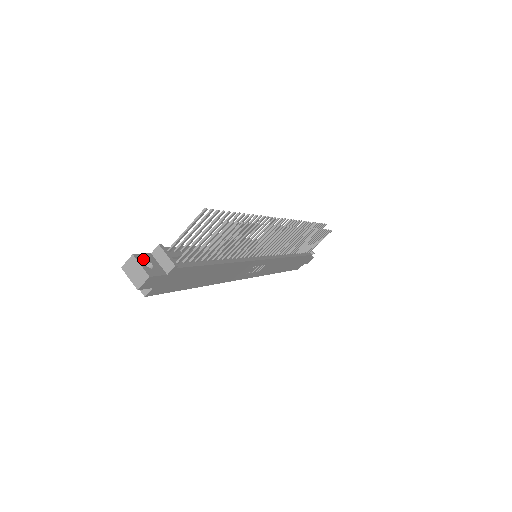
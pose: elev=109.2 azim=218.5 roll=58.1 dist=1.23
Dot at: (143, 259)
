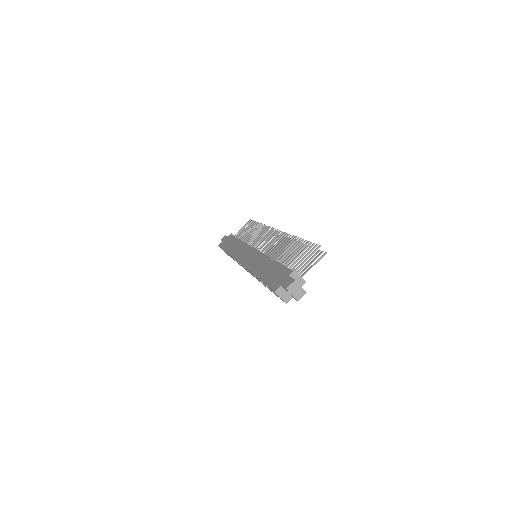
Dot at: (296, 281)
